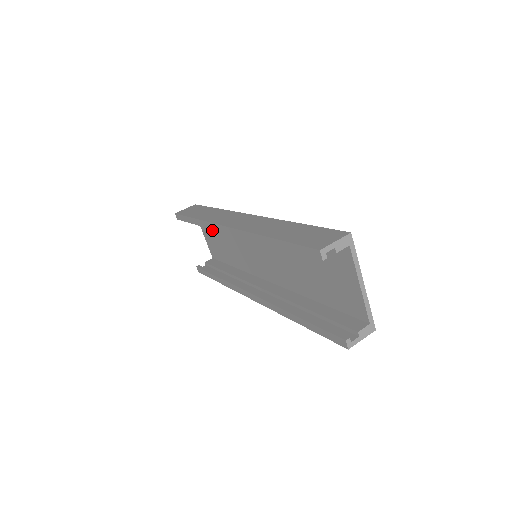
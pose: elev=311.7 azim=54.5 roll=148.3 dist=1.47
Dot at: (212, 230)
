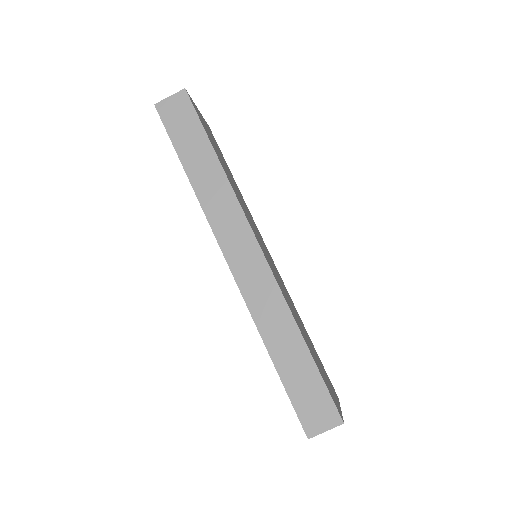
Dot at: occluded
